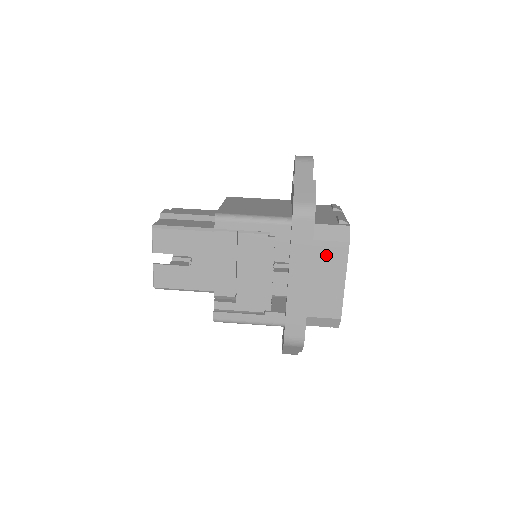
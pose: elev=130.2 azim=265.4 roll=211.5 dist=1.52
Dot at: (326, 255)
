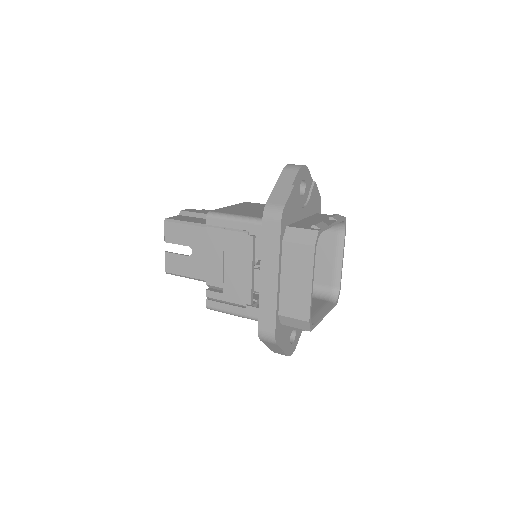
Dot at: (294, 257)
